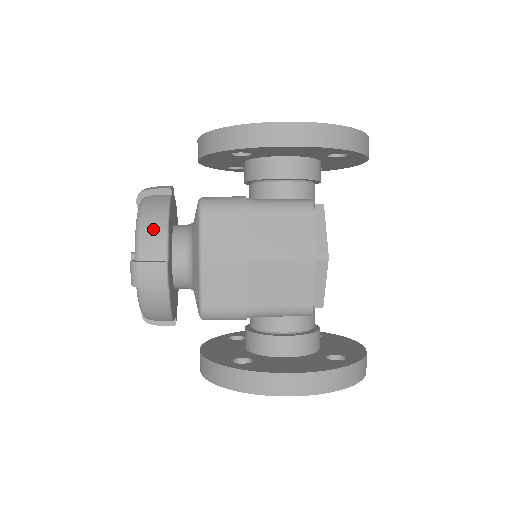
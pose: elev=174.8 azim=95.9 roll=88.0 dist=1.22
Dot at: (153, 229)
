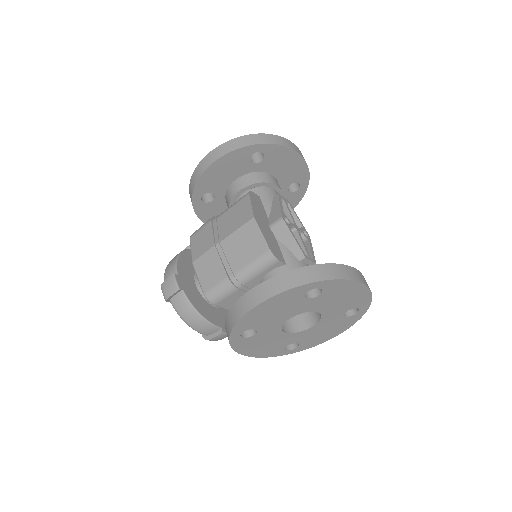
Dot at: (170, 264)
